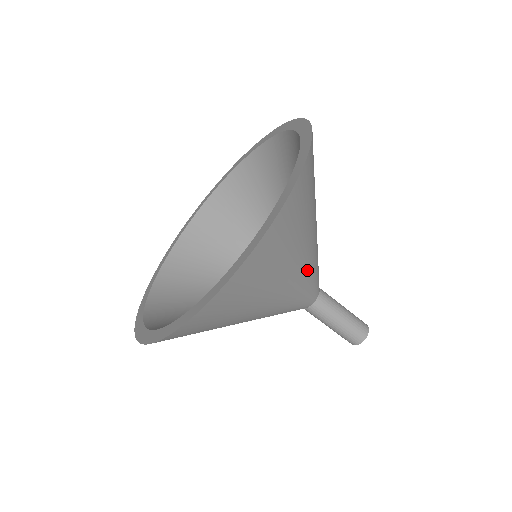
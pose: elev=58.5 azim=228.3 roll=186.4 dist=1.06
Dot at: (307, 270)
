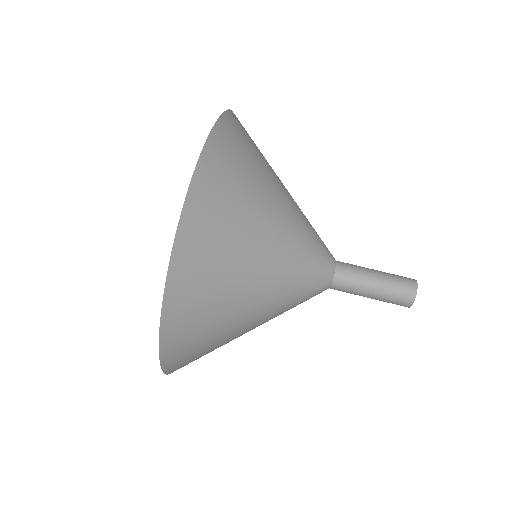
Dot at: (282, 269)
